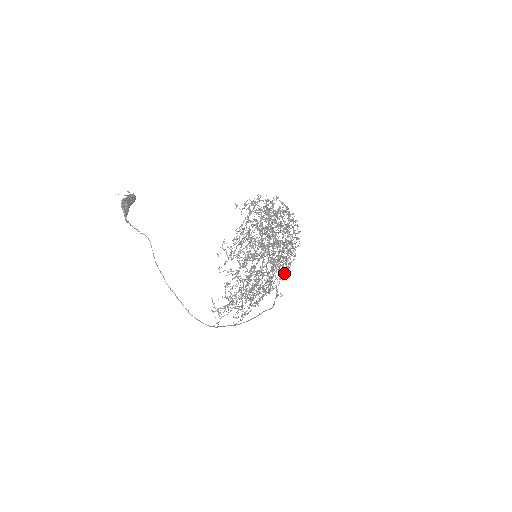
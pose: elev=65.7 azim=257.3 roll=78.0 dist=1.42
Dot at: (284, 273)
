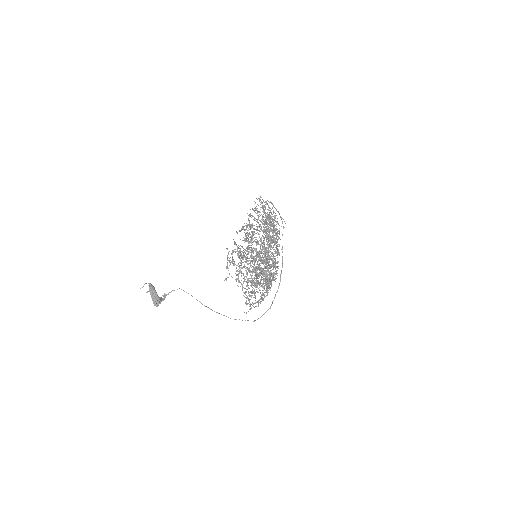
Dot at: occluded
